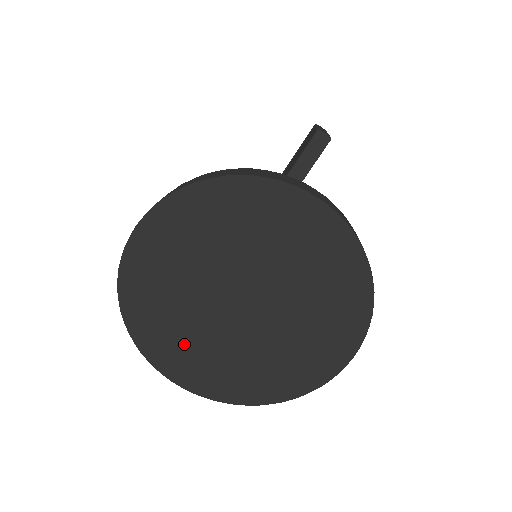
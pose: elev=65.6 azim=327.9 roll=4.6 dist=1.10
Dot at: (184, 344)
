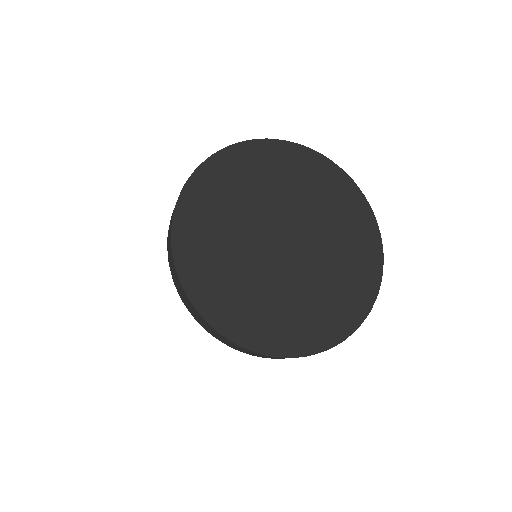
Dot at: (269, 311)
